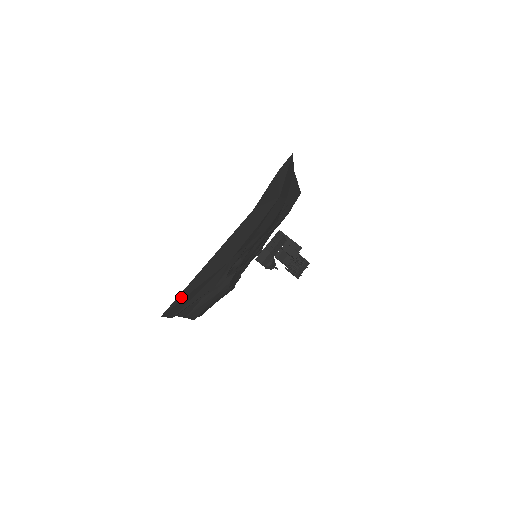
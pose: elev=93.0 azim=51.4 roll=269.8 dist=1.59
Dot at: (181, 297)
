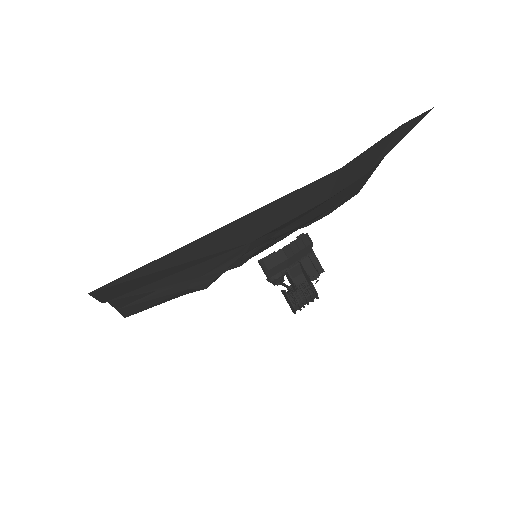
Dot at: (145, 270)
